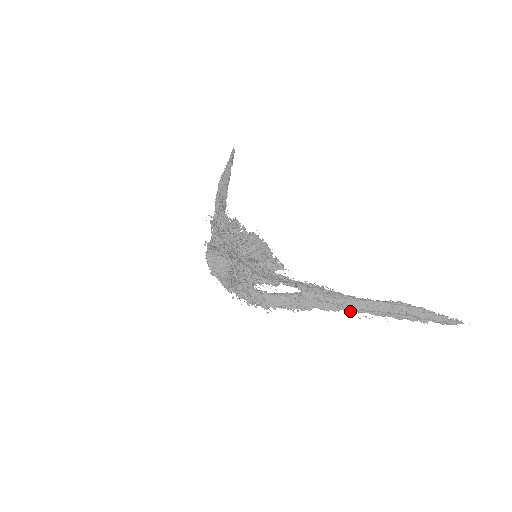
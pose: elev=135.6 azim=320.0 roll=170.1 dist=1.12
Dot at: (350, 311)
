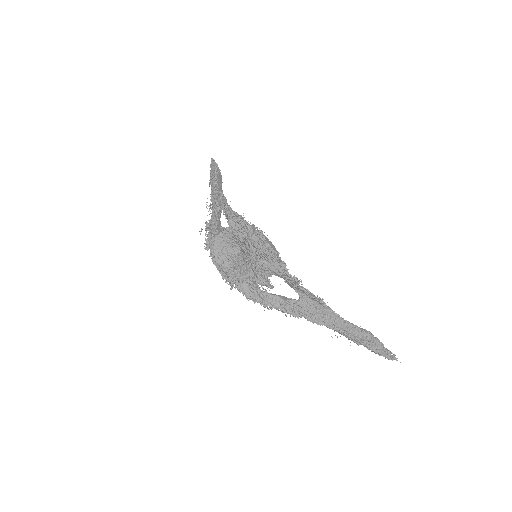
Dot at: (329, 328)
